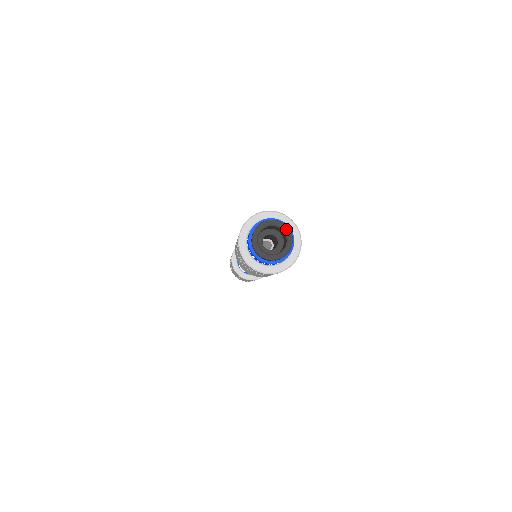
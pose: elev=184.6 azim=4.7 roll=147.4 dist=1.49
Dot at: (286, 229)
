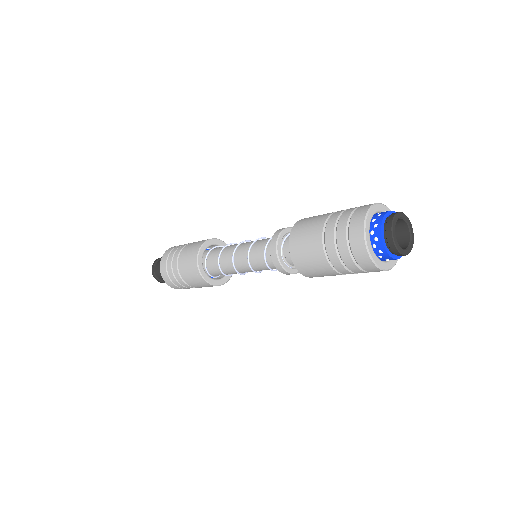
Dot at: (412, 242)
